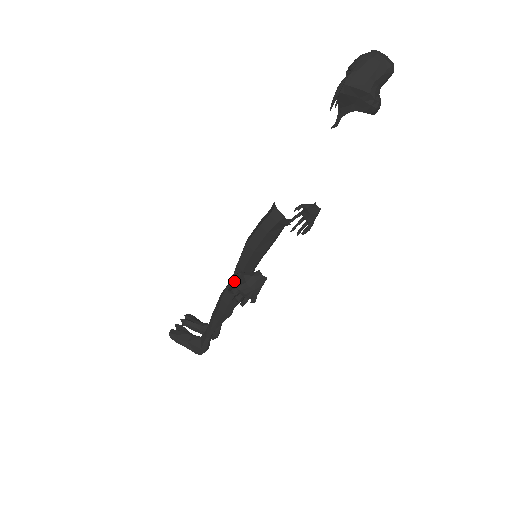
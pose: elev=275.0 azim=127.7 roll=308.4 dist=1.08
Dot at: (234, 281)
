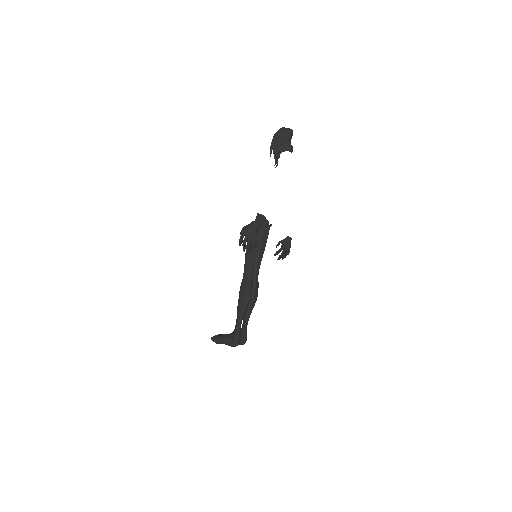
Dot at: (246, 272)
